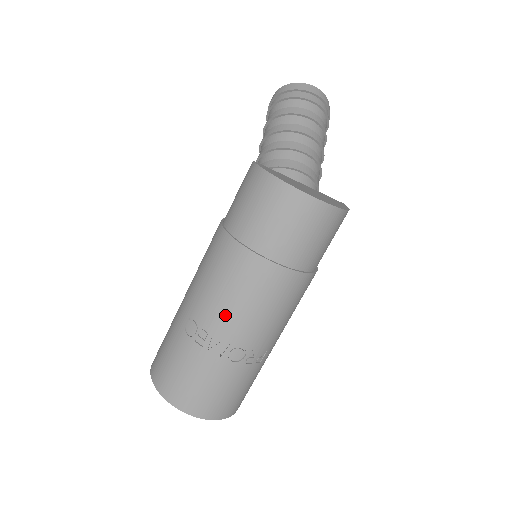
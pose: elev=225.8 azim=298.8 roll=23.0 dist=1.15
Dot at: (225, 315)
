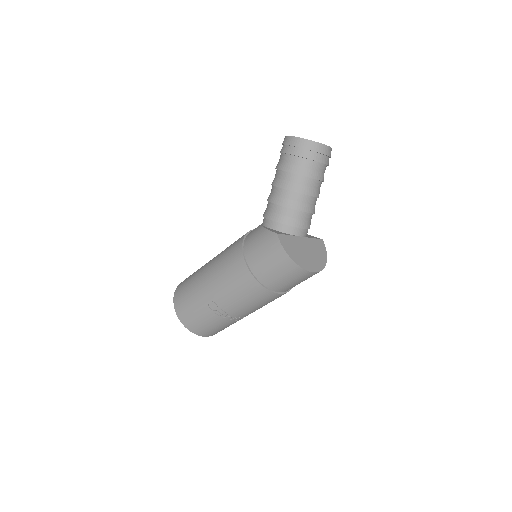
Dot at: (239, 308)
